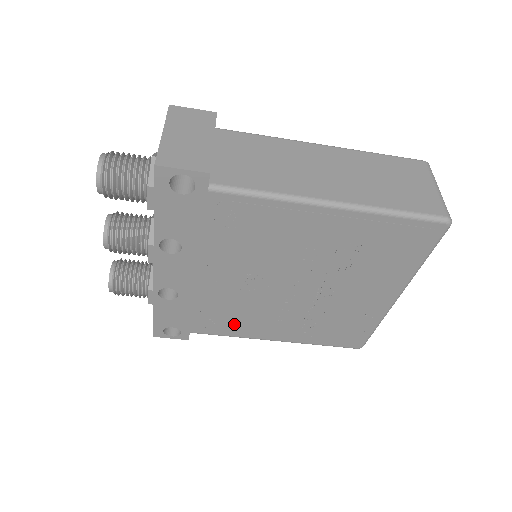
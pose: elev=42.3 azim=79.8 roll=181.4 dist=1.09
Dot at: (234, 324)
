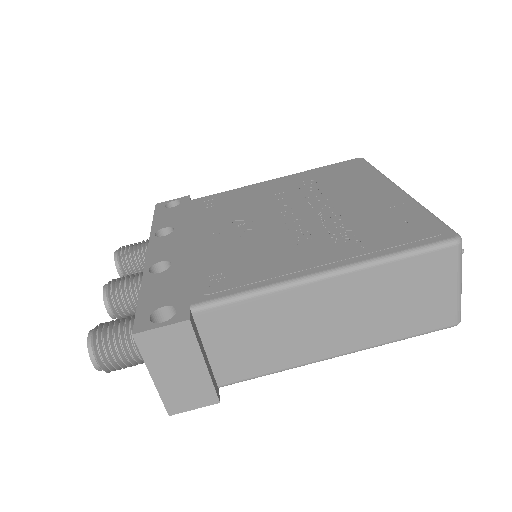
Dot at: (248, 271)
